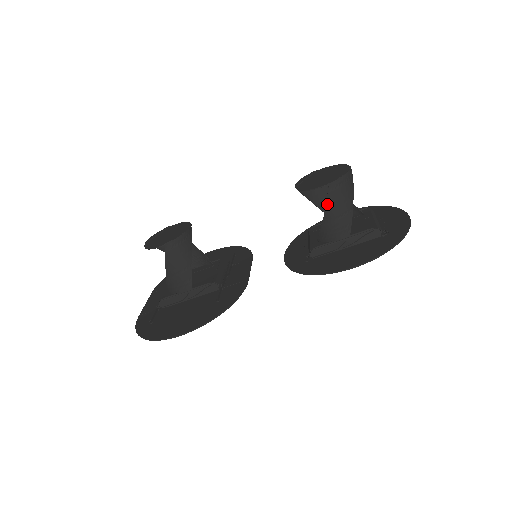
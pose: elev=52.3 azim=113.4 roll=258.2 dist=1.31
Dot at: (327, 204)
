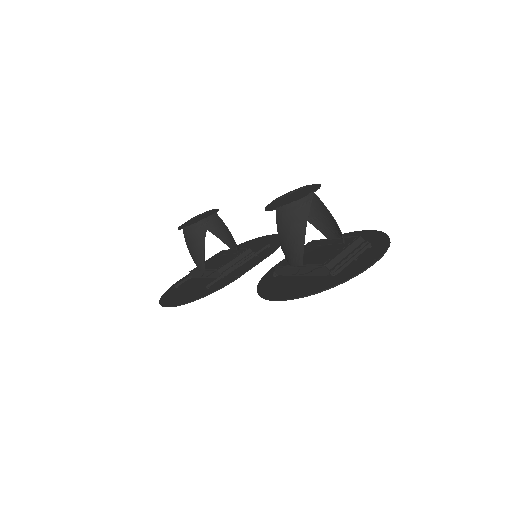
Dot at: (278, 228)
